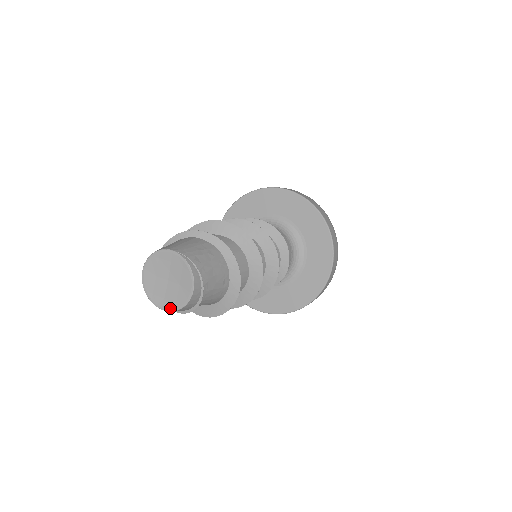
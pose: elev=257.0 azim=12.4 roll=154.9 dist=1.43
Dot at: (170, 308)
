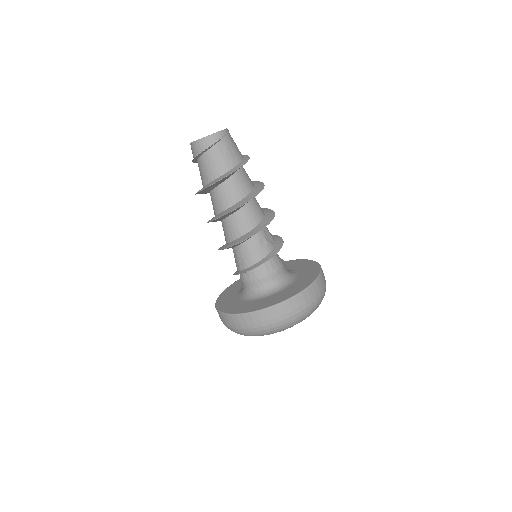
Dot at: (196, 140)
